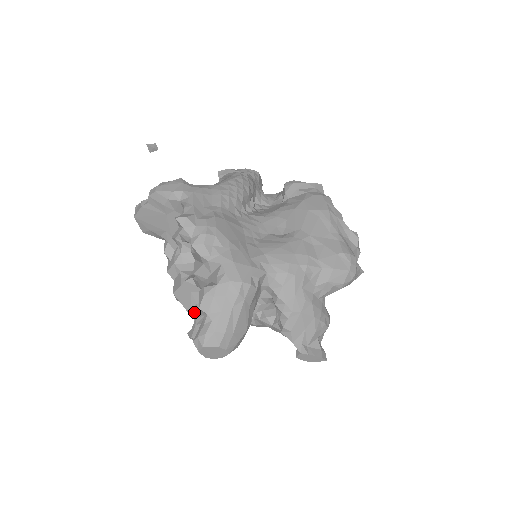
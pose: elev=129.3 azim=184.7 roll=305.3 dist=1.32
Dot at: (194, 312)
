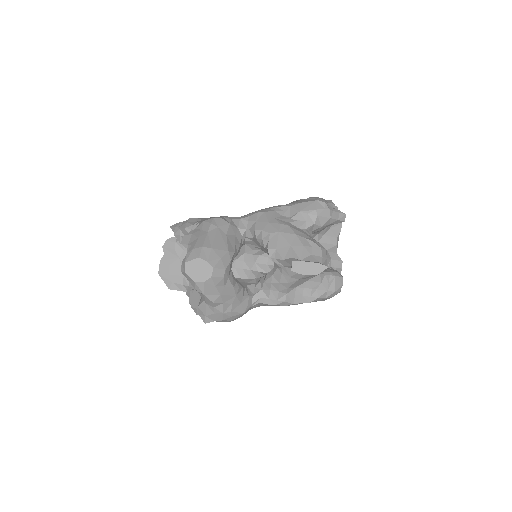
Dot at: occluded
